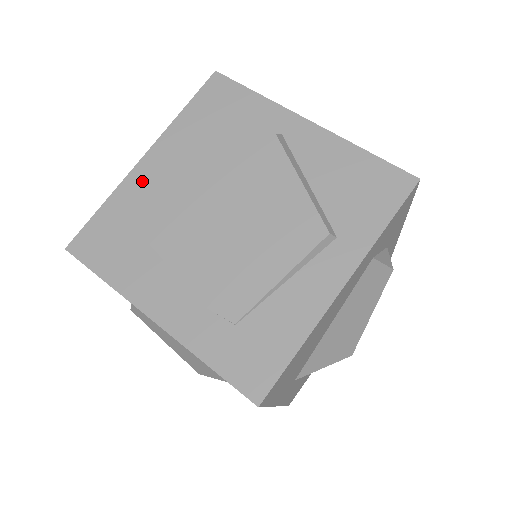
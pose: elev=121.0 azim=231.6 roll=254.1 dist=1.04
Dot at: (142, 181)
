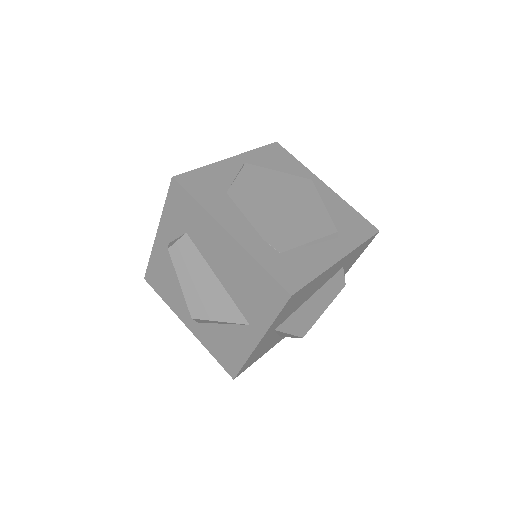
Dot at: (228, 168)
